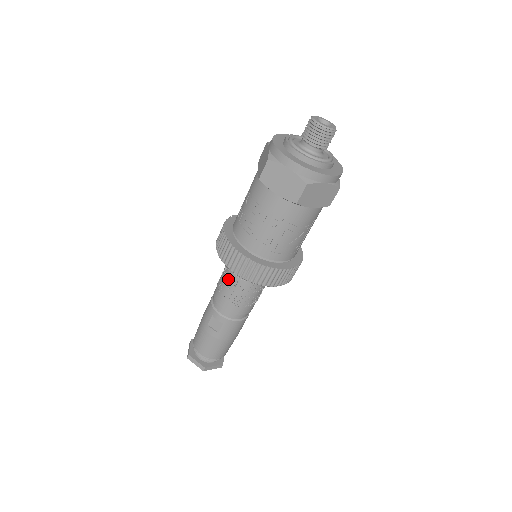
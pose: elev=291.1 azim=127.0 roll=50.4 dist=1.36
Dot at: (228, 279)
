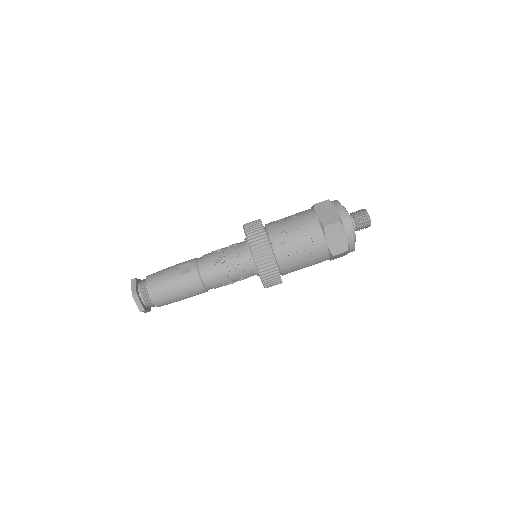
Dot at: (229, 247)
